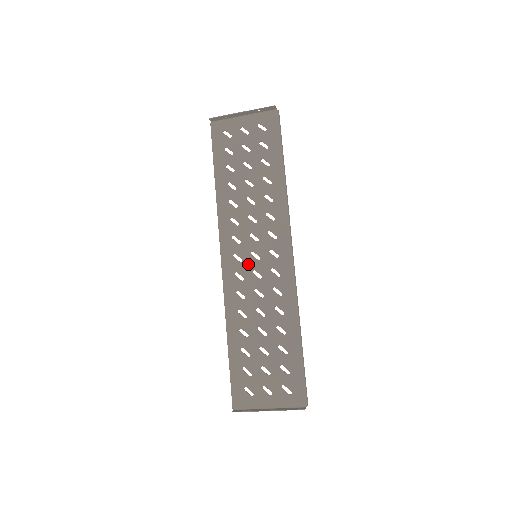
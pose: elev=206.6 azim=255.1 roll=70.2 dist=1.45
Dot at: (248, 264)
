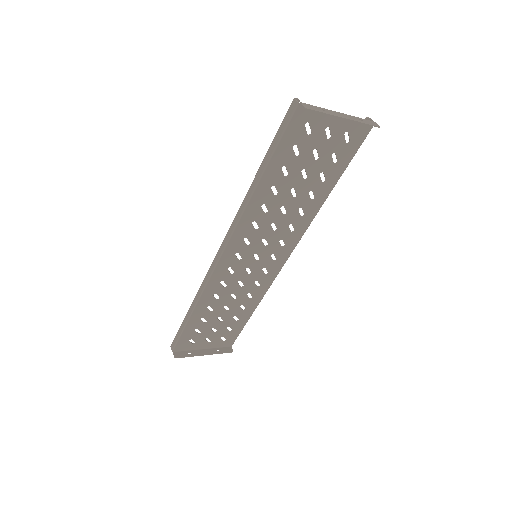
Dot at: (245, 263)
